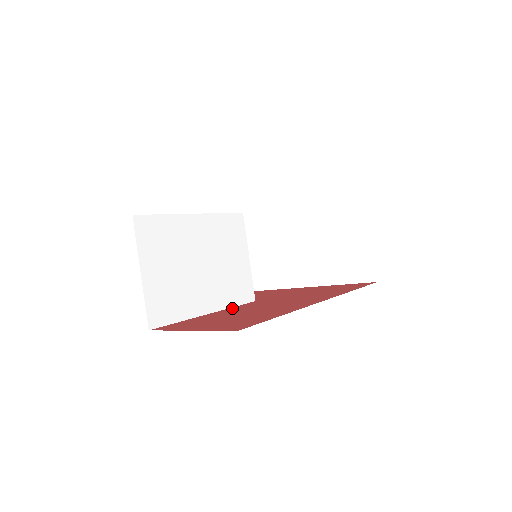
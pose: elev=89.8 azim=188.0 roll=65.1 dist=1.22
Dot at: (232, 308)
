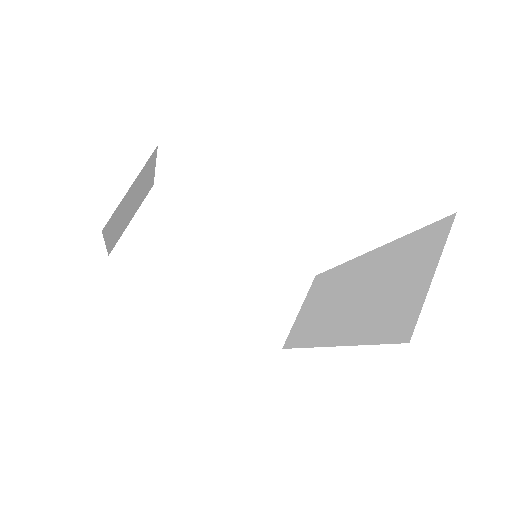
Dot at: occluded
